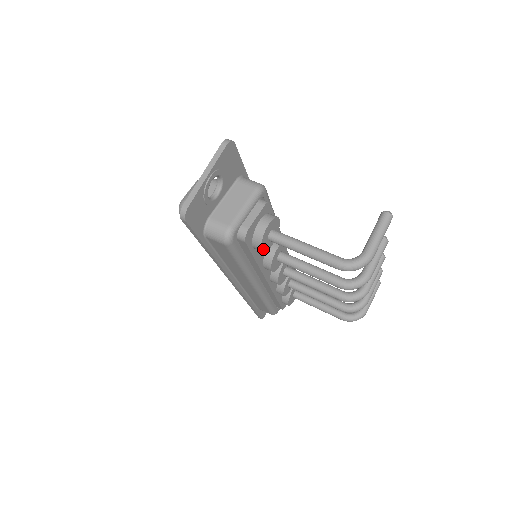
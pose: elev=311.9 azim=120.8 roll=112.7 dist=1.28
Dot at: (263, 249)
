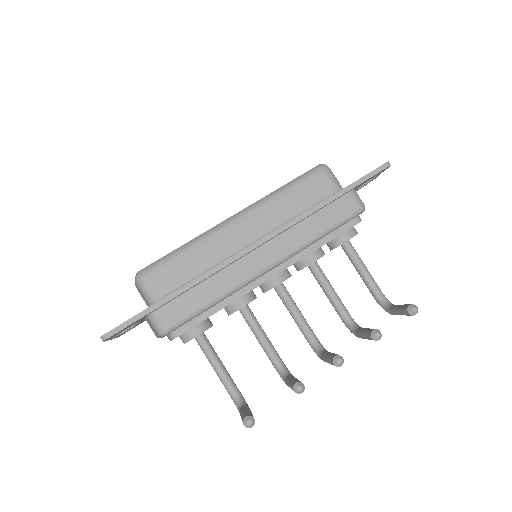
Dot at: occluded
